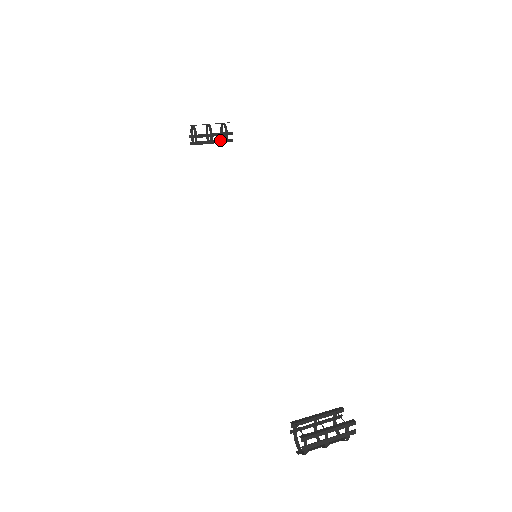
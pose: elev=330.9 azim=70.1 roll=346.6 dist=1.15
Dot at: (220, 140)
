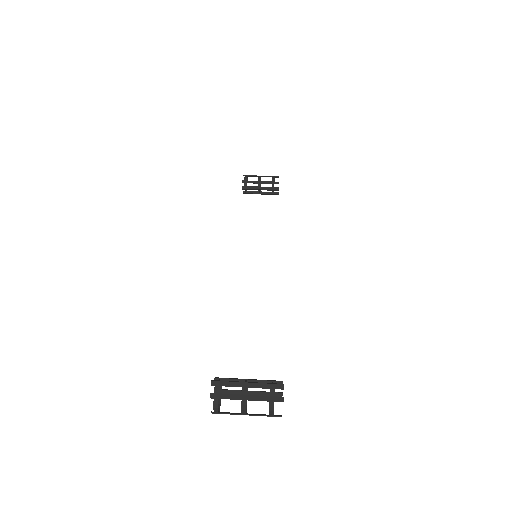
Dot at: (267, 187)
